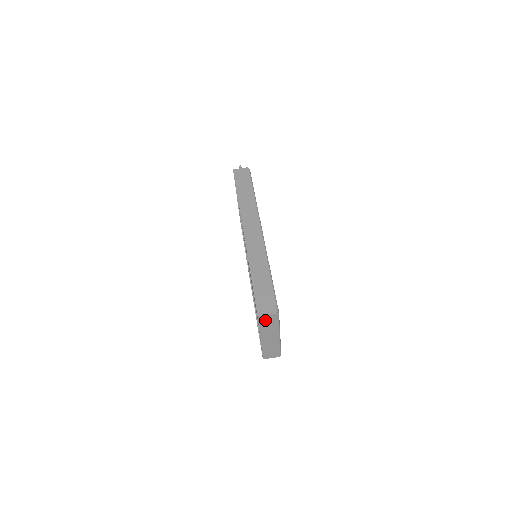
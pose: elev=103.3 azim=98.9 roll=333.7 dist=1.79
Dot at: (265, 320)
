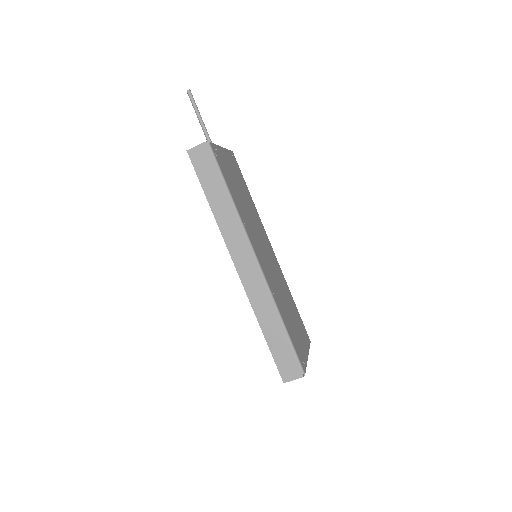
Dot at: occluded
